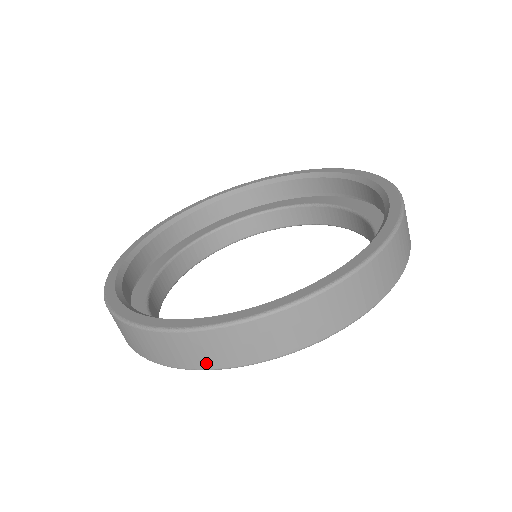
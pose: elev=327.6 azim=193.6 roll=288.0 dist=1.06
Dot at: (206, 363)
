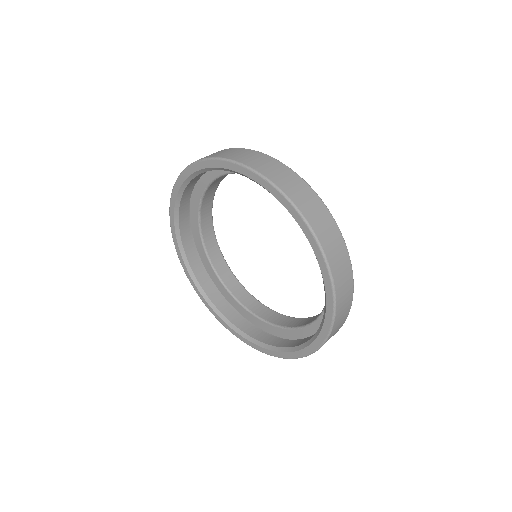
Dot at: occluded
